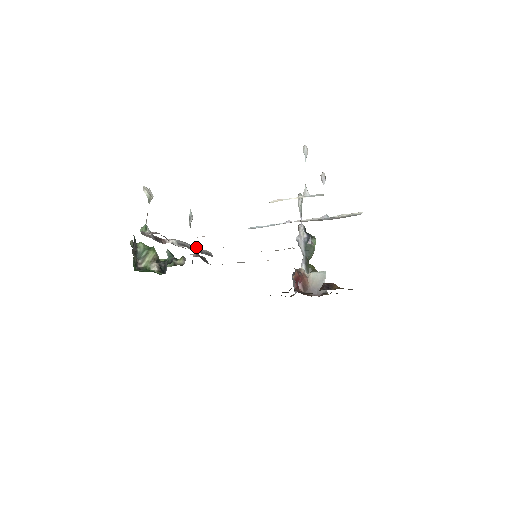
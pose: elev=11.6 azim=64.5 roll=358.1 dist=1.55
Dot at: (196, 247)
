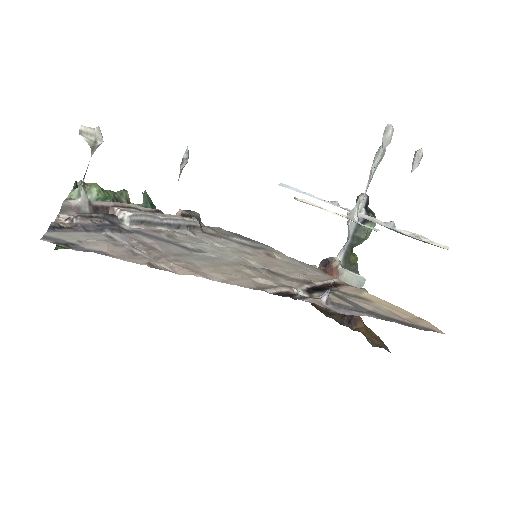
Dot at: (171, 218)
